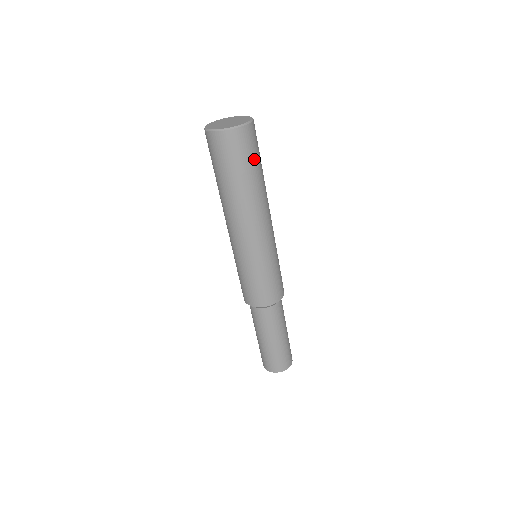
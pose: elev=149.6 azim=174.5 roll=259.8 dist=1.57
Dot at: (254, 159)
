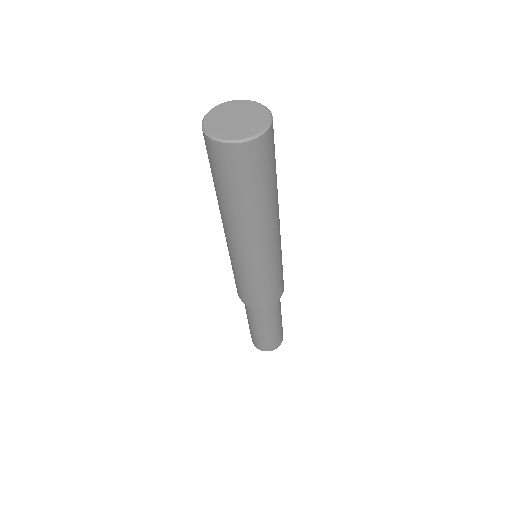
Dot at: (275, 159)
